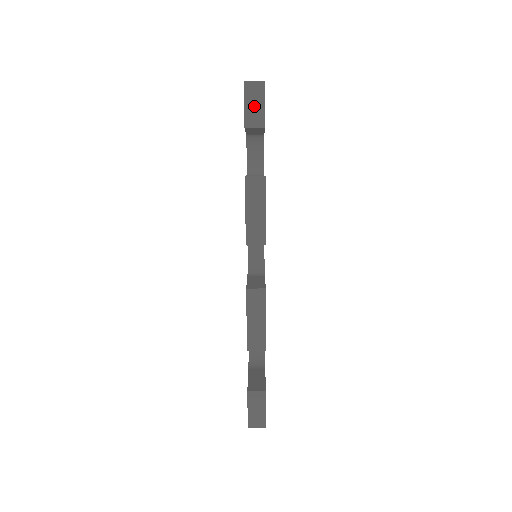
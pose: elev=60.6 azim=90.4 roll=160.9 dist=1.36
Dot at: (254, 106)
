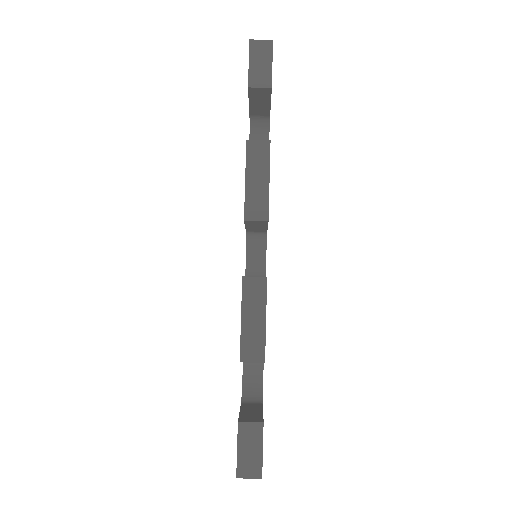
Dot at: (260, 65)
